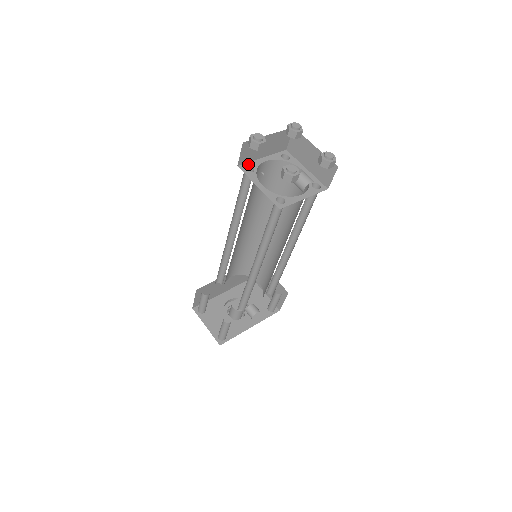
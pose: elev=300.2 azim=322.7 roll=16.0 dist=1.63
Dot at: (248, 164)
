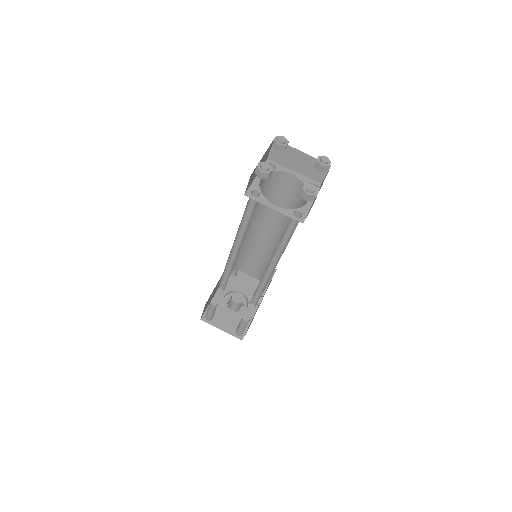
Dot at: (251, 189)
